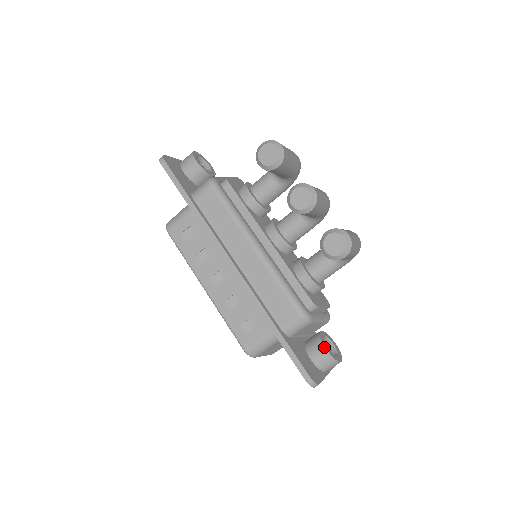
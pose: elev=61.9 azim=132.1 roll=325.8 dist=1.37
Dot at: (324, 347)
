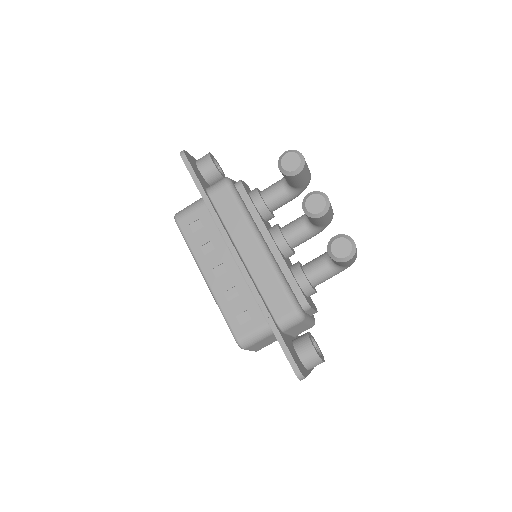
Dot at: (312, 345)
